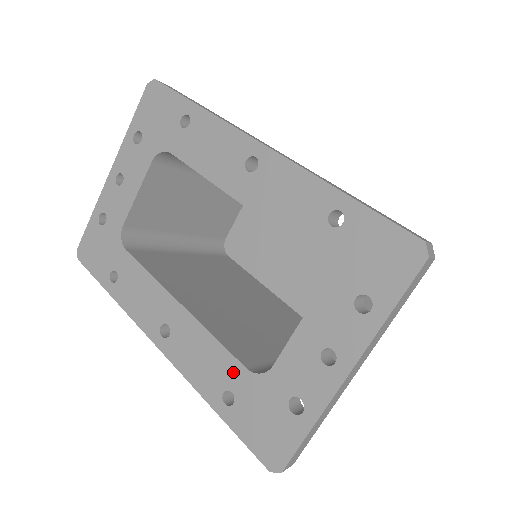
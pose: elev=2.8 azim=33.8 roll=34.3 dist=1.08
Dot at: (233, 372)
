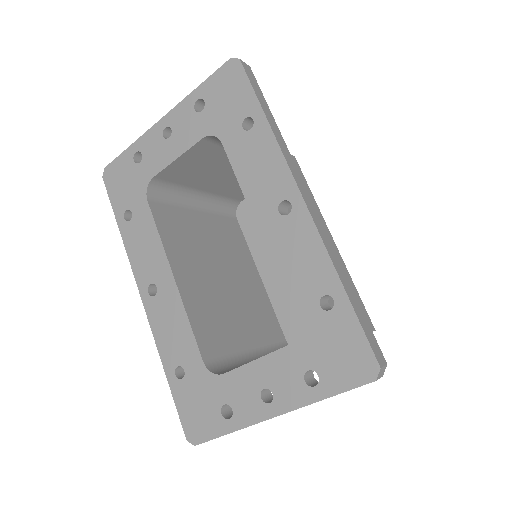
Dot at: (192, 357)
